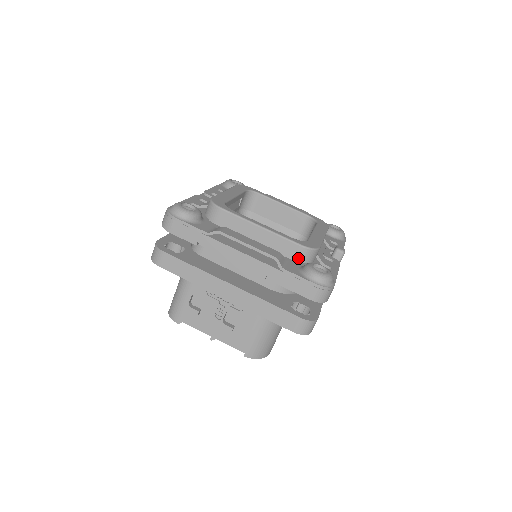
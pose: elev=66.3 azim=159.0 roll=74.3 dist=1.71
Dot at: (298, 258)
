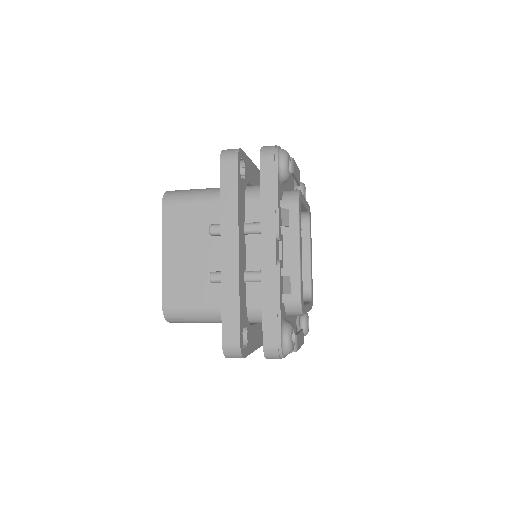
Dot at: occluded
